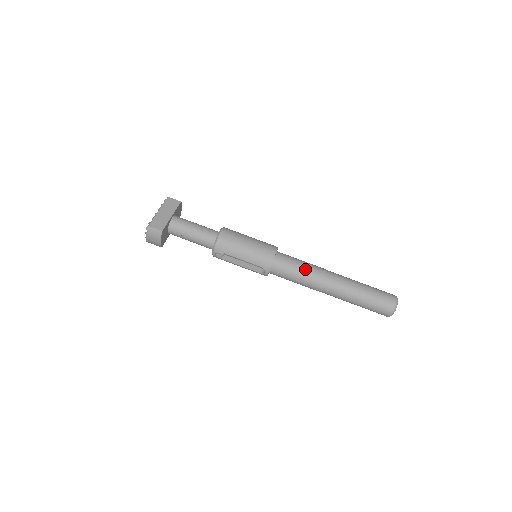
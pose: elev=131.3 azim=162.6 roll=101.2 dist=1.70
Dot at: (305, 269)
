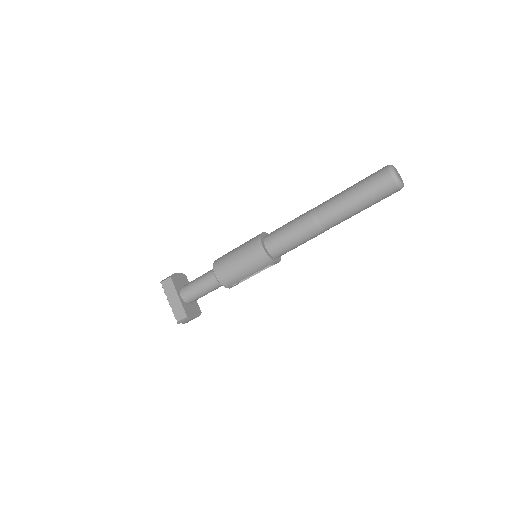
Dot at: (296, 234)
